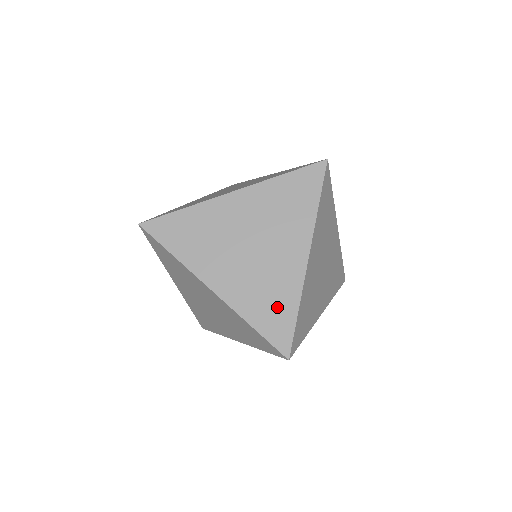
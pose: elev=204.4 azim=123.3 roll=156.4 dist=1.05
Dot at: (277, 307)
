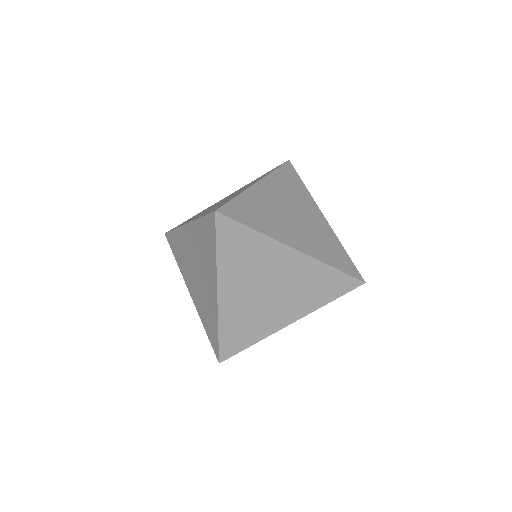
Dot at: (211, 323)
